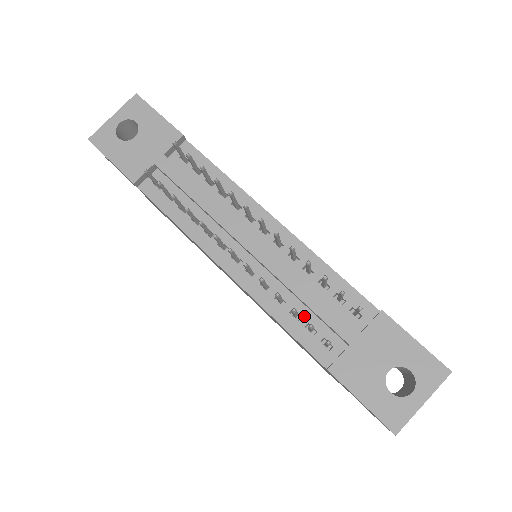
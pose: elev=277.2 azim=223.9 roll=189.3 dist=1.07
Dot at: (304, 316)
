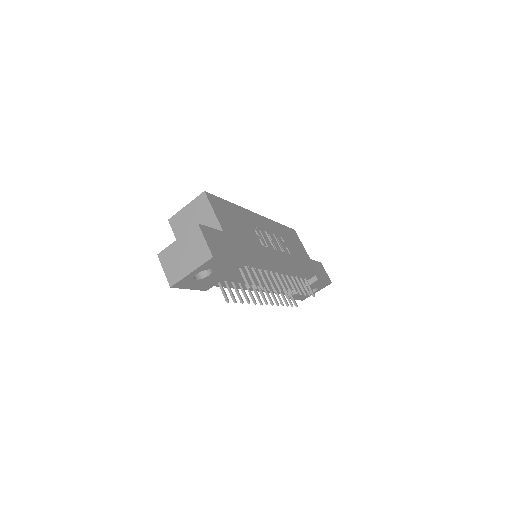
Dot at: occluded
